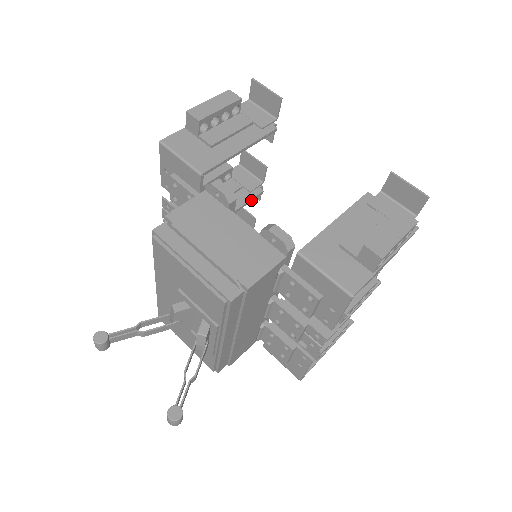
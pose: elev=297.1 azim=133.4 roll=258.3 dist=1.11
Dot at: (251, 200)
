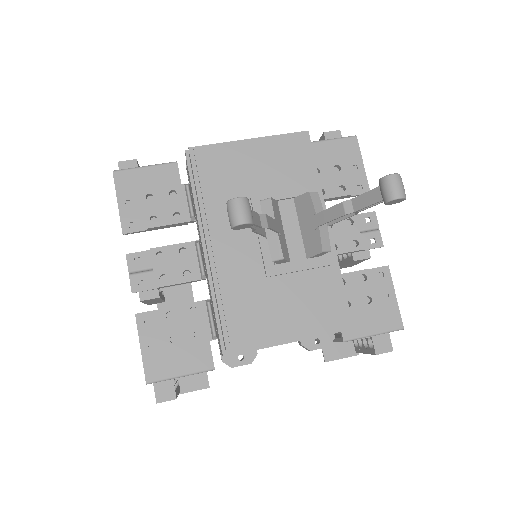
Dot at: occluded
